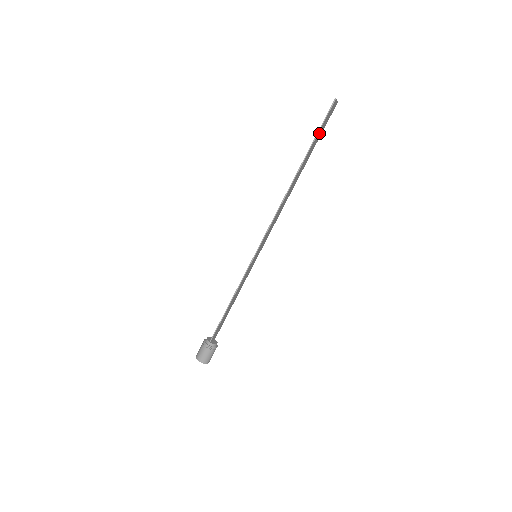
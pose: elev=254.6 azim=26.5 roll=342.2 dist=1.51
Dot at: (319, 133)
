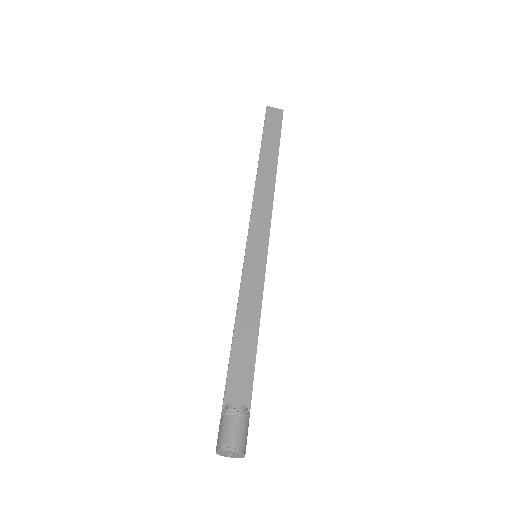
Dot at: (270, 131)
